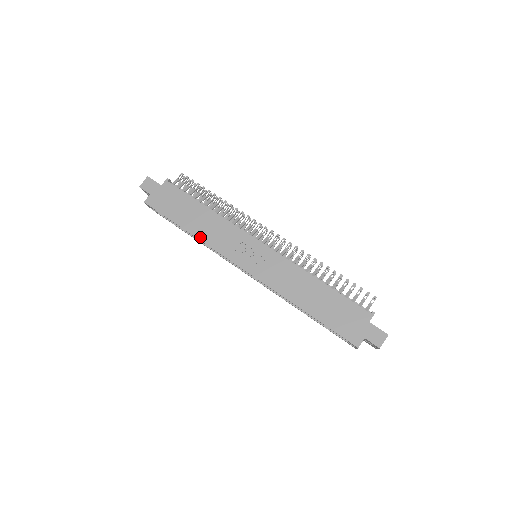
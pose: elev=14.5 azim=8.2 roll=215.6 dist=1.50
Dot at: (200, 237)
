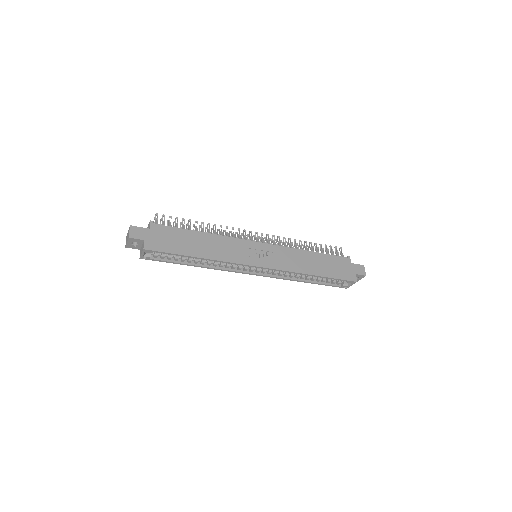
Dot at: (213, 258)
